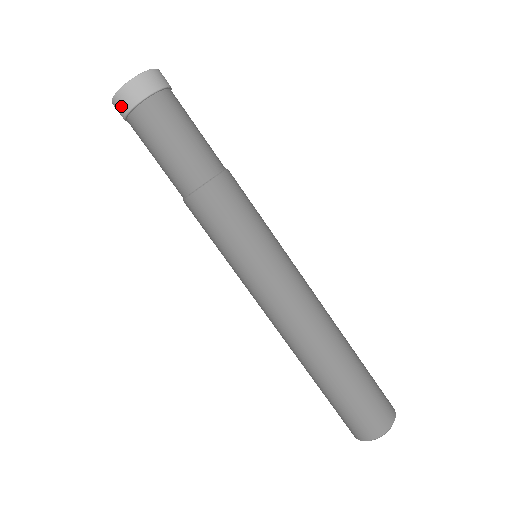
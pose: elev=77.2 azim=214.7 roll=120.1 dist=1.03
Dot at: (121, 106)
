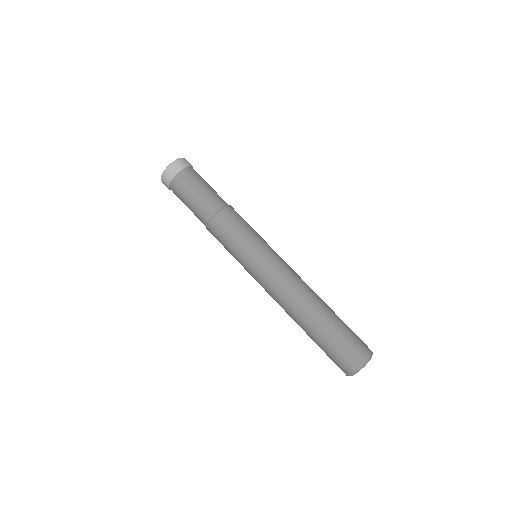
Dot at: (166, 186)
